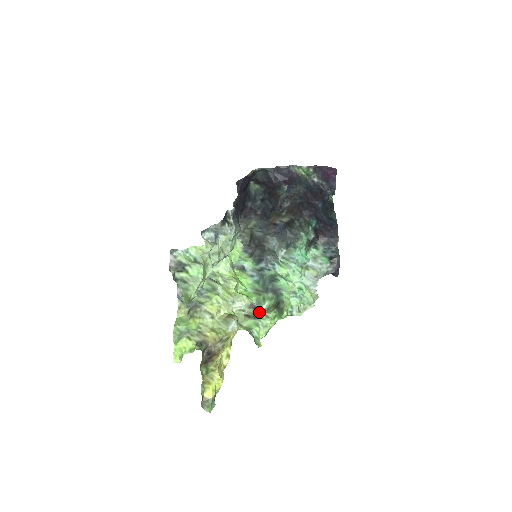
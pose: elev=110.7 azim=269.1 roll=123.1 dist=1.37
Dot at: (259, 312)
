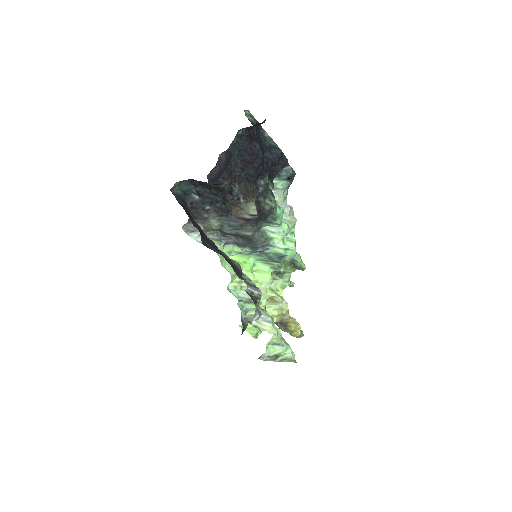
Dot at: (280, 273)
